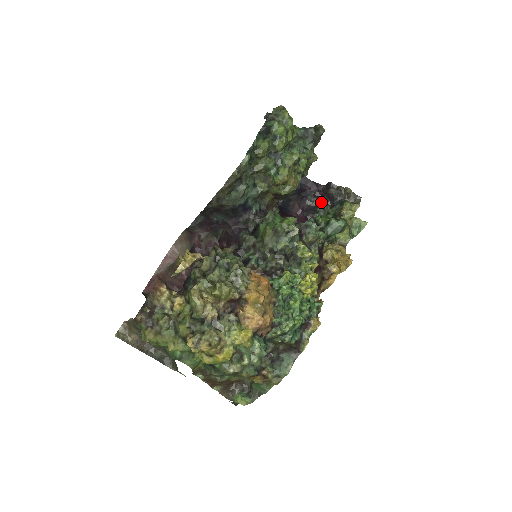
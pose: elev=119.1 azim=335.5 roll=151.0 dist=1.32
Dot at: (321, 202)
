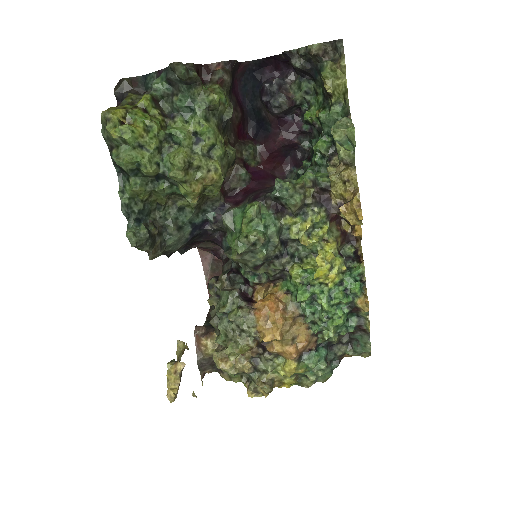
Dot at: (296, 83)
